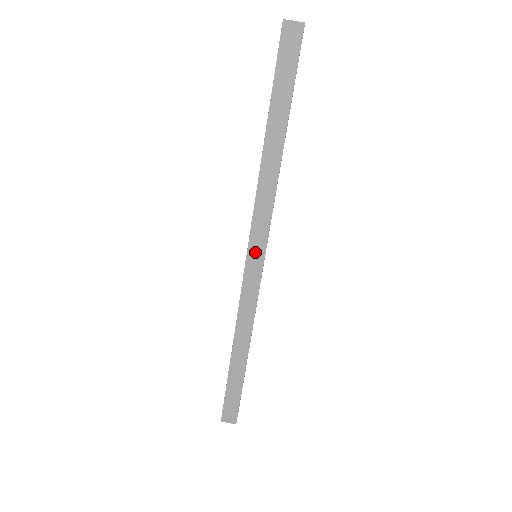
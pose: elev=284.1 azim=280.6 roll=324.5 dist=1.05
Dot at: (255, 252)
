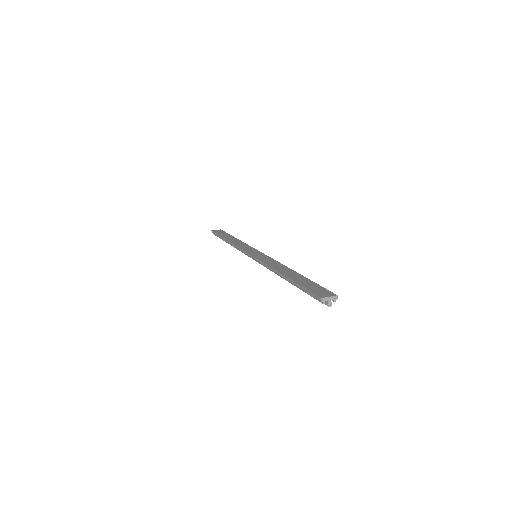
Dot at: (254, 253)
